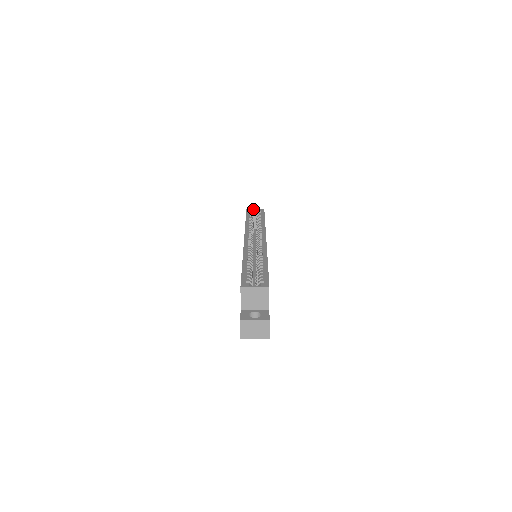
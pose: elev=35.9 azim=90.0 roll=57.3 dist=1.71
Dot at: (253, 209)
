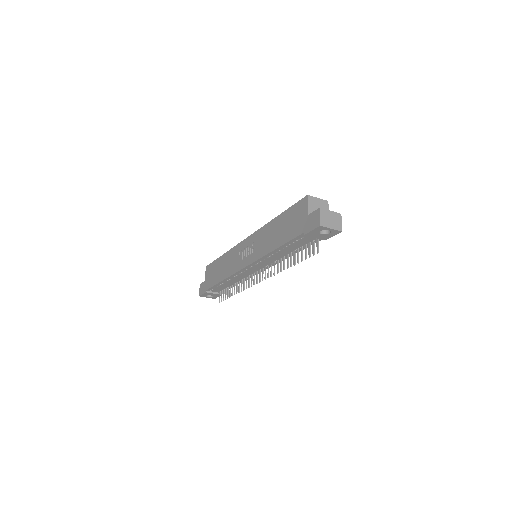
Dot at: occluded
